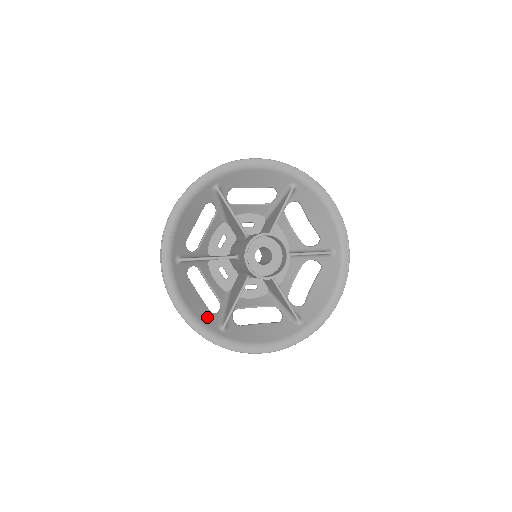
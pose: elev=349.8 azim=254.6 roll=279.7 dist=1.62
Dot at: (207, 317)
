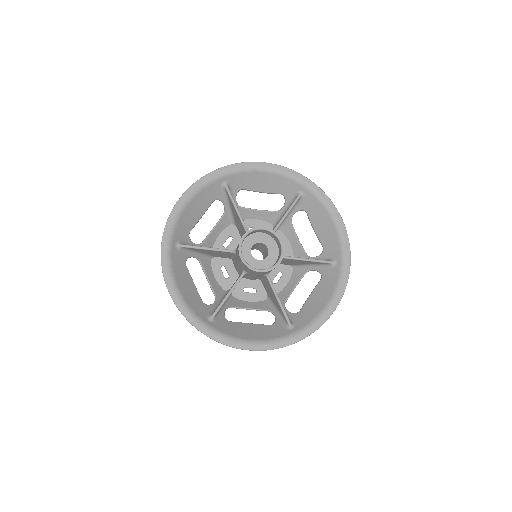
Dot at: (197, 305)
